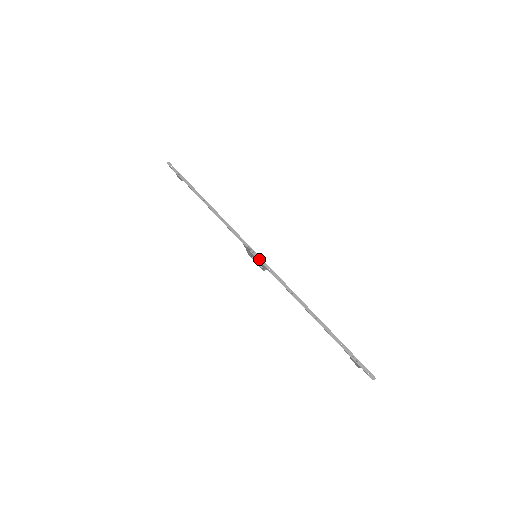
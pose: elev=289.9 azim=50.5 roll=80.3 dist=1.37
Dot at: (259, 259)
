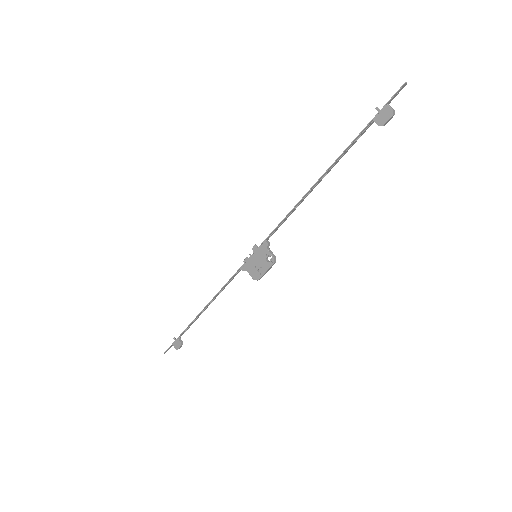
Dot at: (257, 248)
